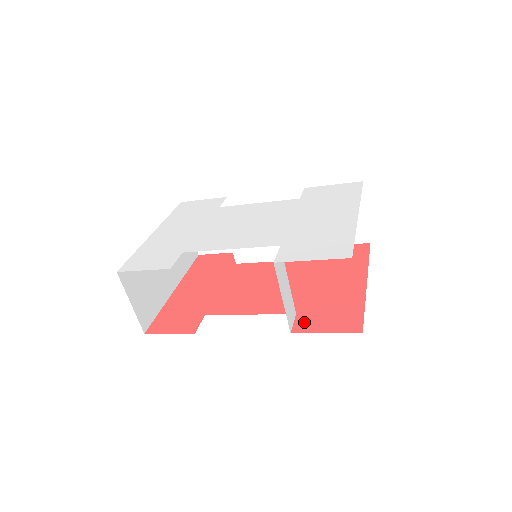
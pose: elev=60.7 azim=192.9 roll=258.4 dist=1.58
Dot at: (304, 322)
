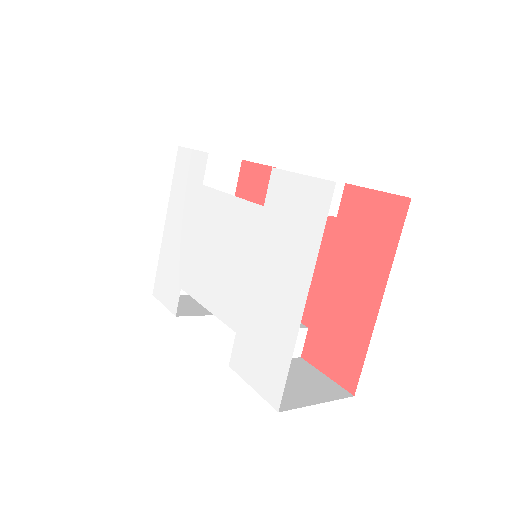
Dot at: (312, 347)
